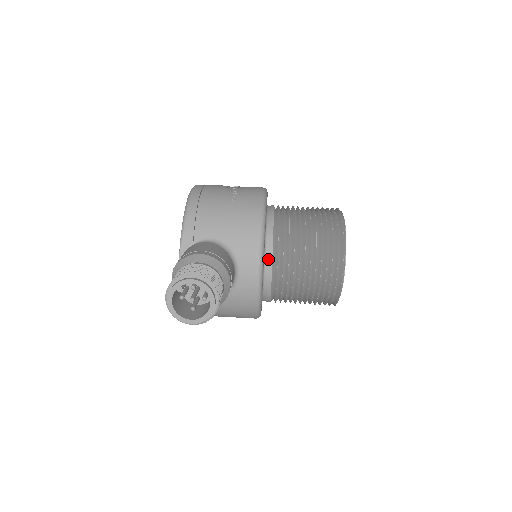
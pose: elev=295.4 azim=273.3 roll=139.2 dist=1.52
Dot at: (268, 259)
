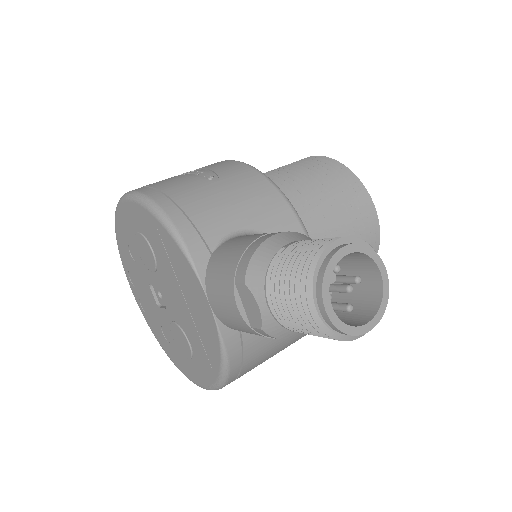
Dot at: occluded
